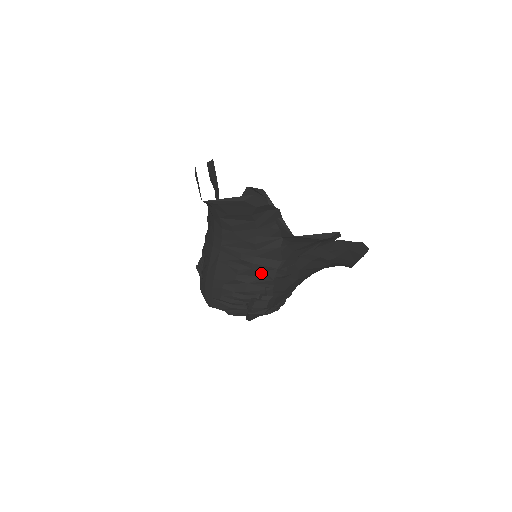
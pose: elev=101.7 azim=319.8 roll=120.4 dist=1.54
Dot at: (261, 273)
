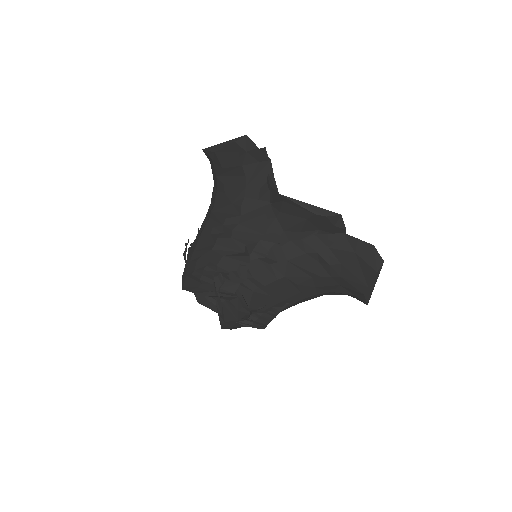
Dot at: (240, 246)
